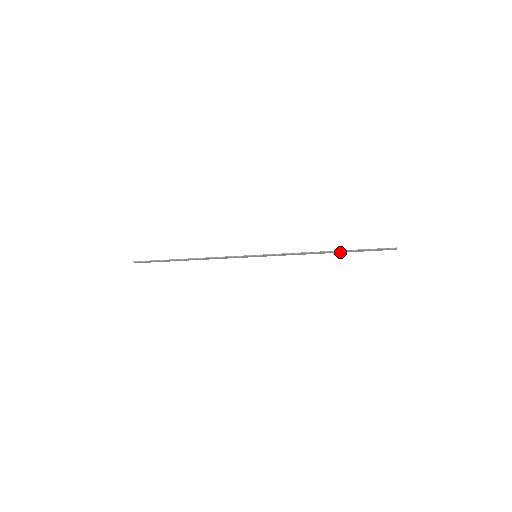
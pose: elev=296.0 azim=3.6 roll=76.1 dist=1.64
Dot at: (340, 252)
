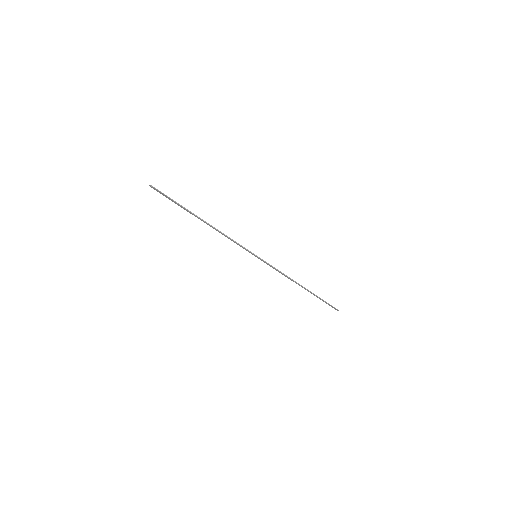
Dot at: (308, 291)
